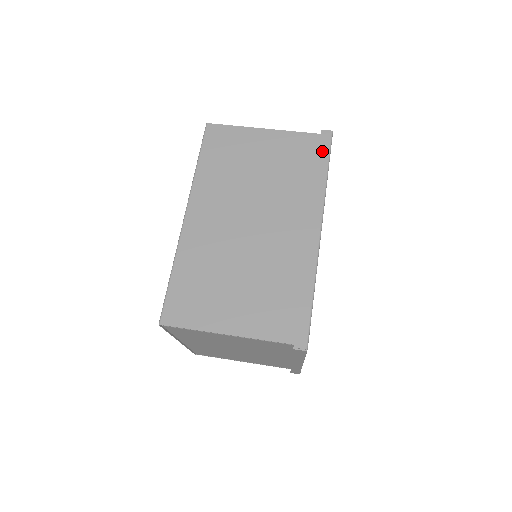
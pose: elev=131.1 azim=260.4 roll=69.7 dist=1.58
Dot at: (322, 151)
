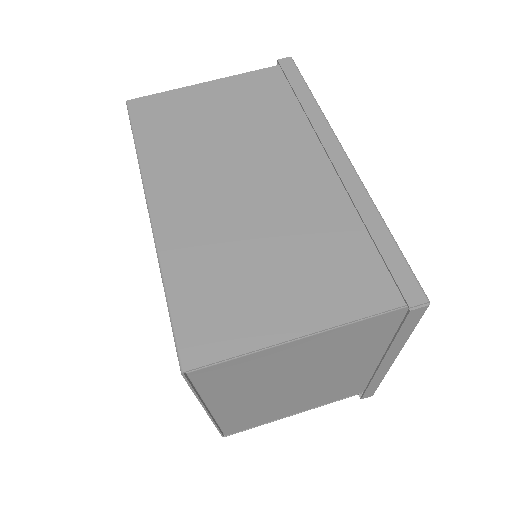
Dot at: (292, 78)
